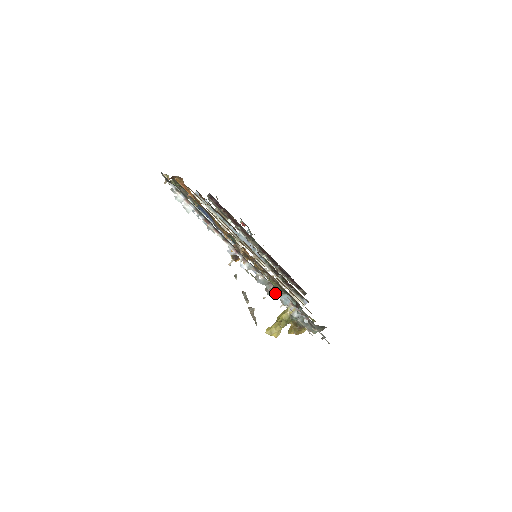
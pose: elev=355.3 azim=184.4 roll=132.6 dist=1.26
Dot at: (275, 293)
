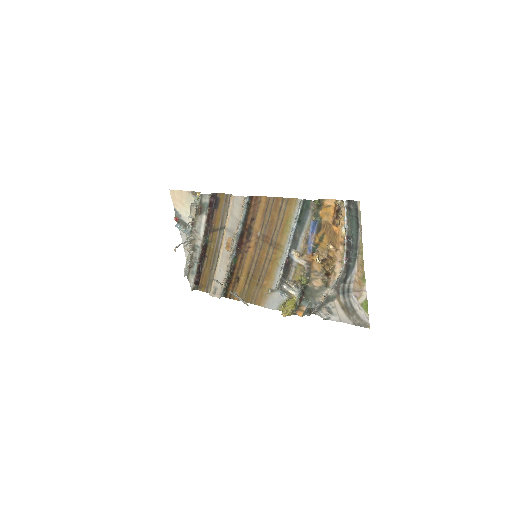
Dot at: (276, 286)
